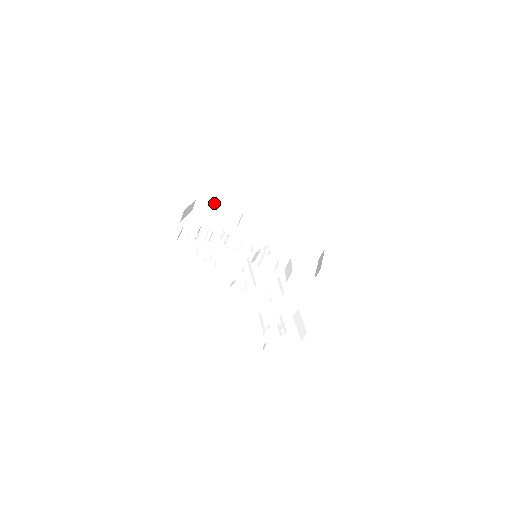
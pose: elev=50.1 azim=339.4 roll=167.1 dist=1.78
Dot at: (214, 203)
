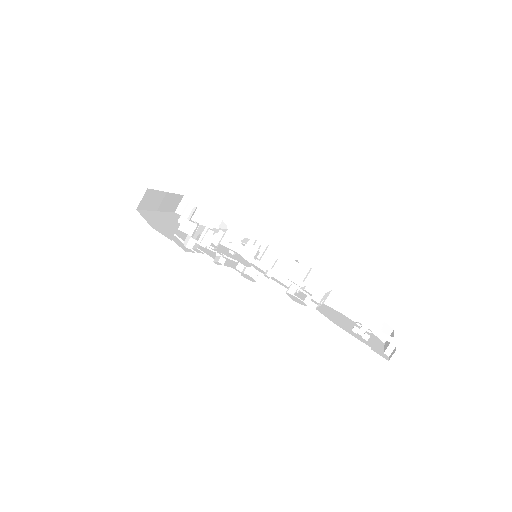
Dot at: (158, 195)
